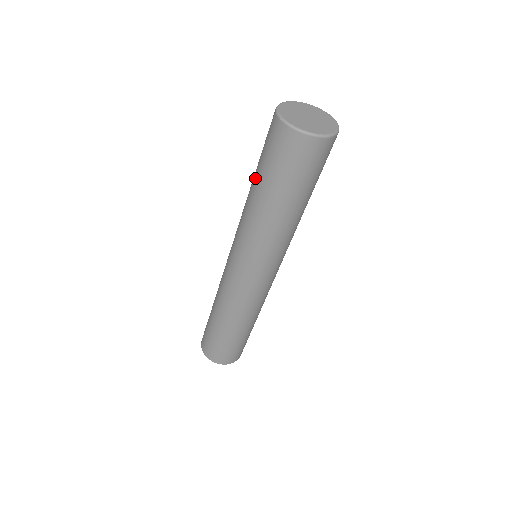
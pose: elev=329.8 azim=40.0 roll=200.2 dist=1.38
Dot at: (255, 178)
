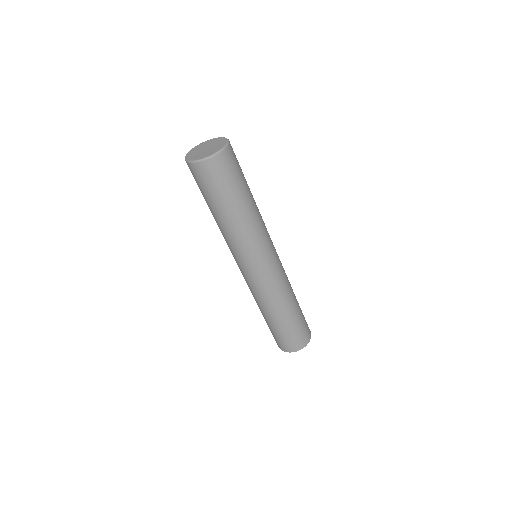
Dot at: (212, 209)
